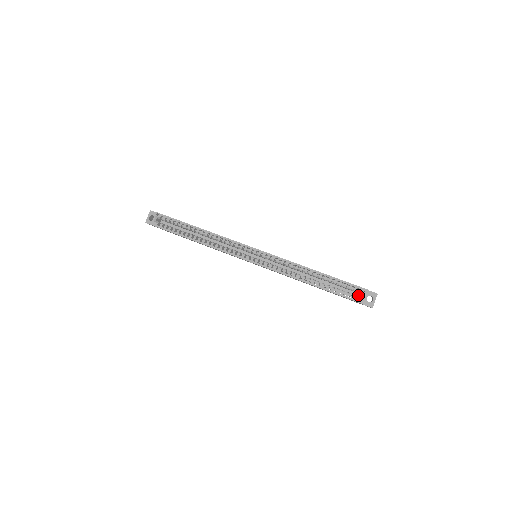
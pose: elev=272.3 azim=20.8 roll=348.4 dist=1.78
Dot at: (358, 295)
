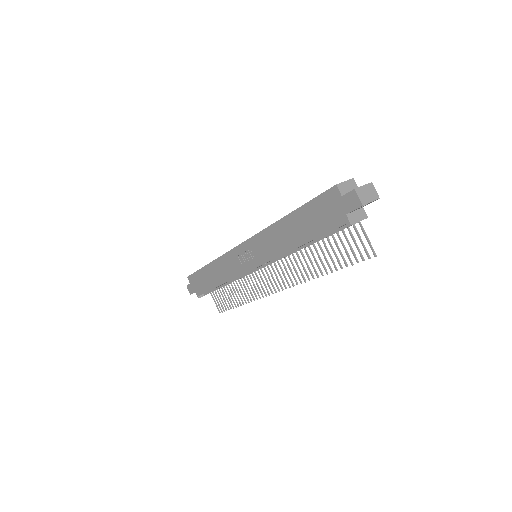
Dot at: occluded
